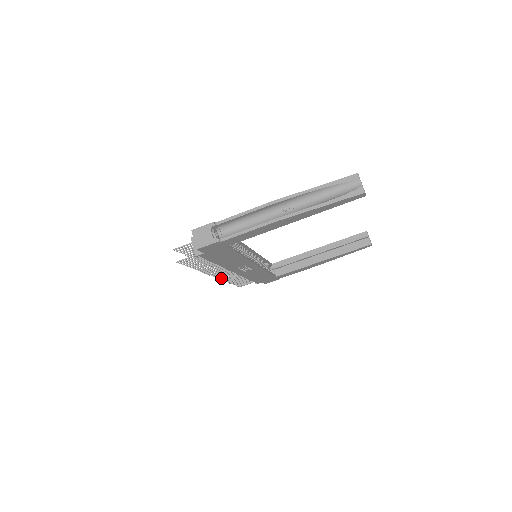
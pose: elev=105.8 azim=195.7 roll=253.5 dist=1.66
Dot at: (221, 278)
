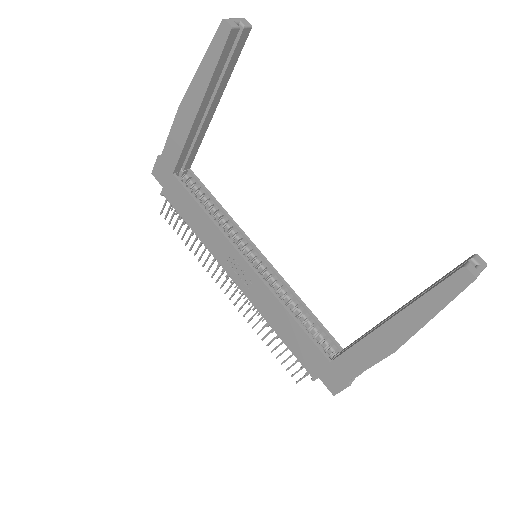
Dot at: (239, 308)
